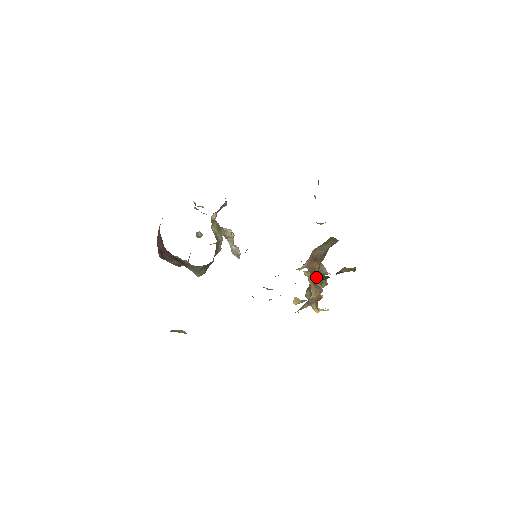
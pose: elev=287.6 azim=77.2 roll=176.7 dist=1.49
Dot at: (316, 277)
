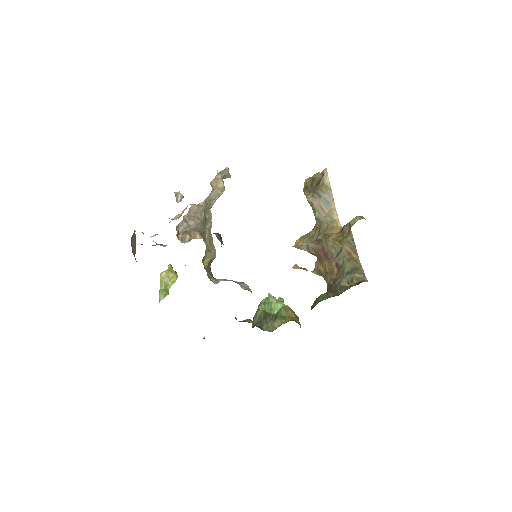
Dot at: (323, 271)
